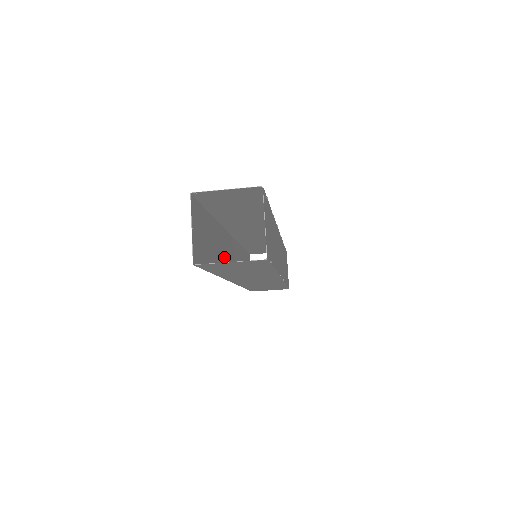
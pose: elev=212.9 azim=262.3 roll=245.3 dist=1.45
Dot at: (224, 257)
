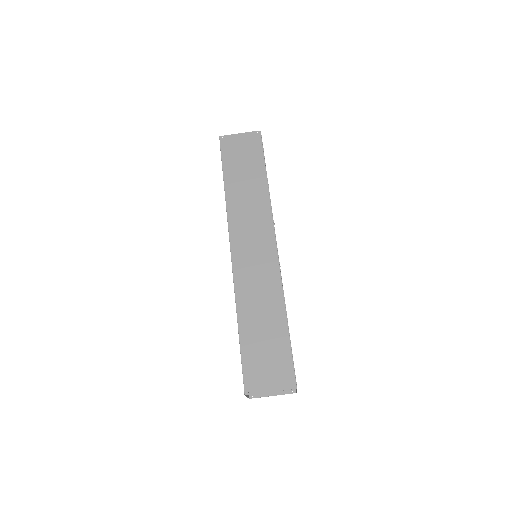
Dot at: occluded
